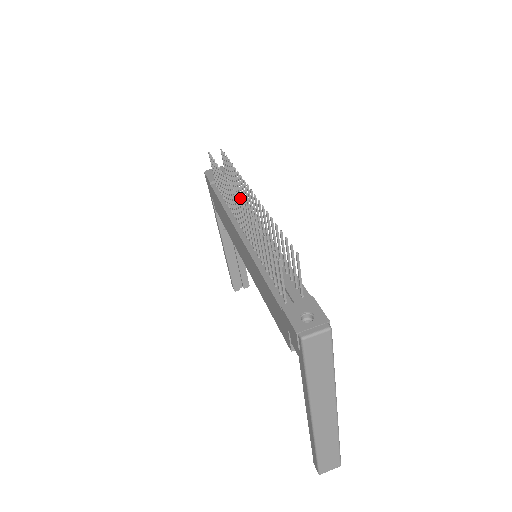
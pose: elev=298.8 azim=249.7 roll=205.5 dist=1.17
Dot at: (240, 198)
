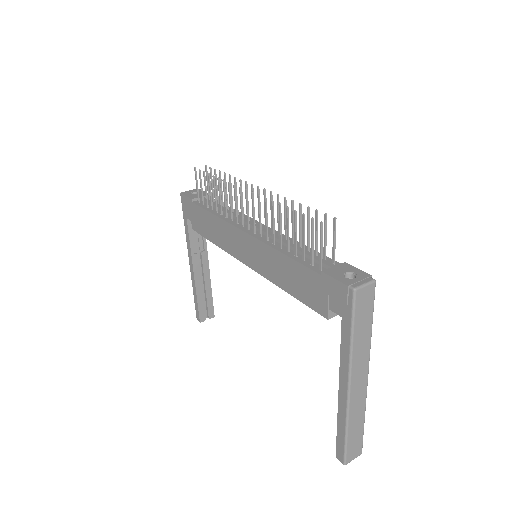
Dot at: (232, 206)
